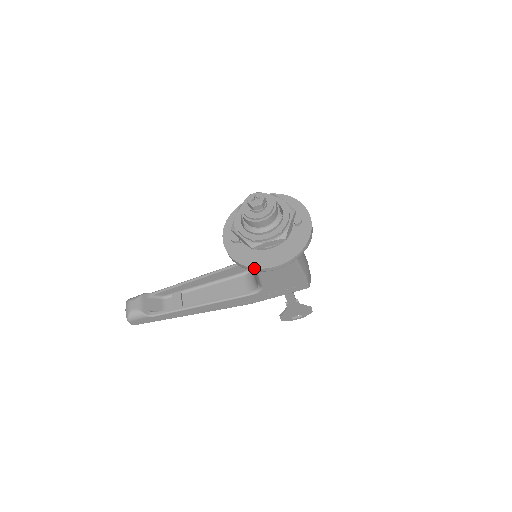
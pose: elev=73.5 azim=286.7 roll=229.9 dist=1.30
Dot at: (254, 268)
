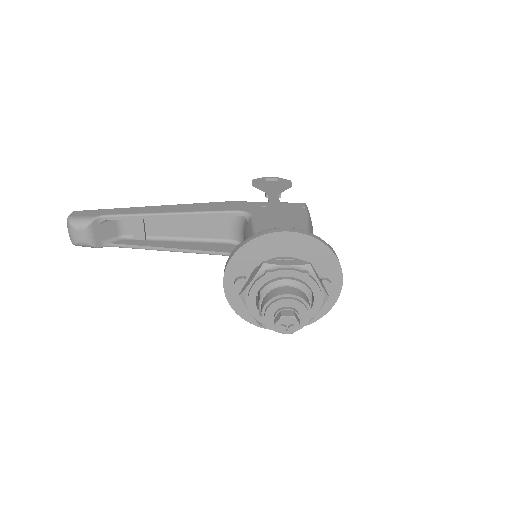
Dot at: occluded
